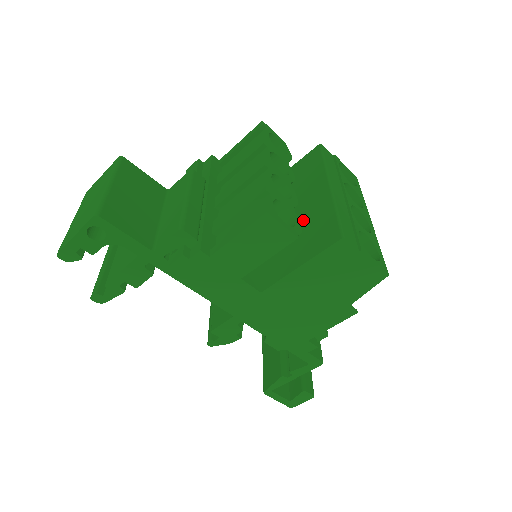
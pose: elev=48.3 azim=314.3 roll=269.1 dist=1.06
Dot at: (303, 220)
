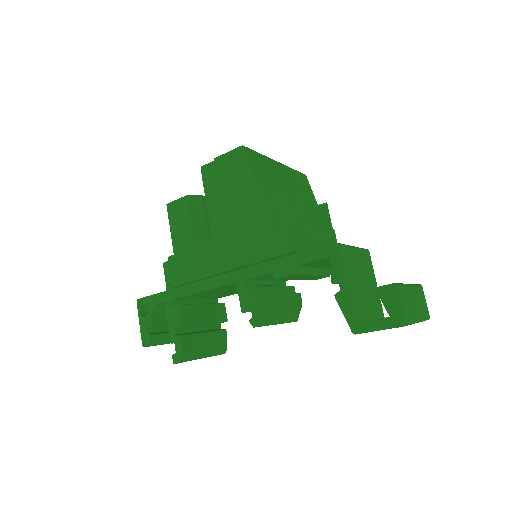
Dot at: occluded
